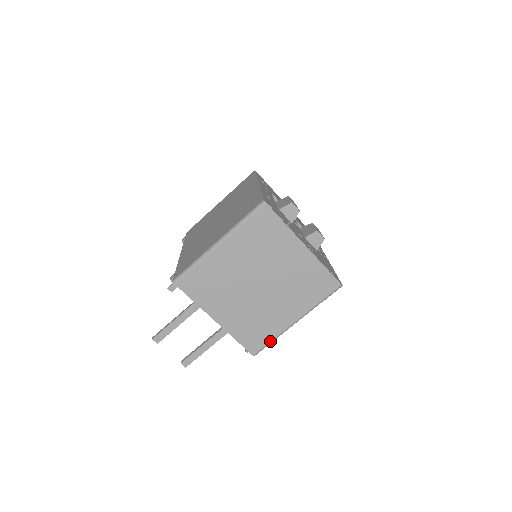
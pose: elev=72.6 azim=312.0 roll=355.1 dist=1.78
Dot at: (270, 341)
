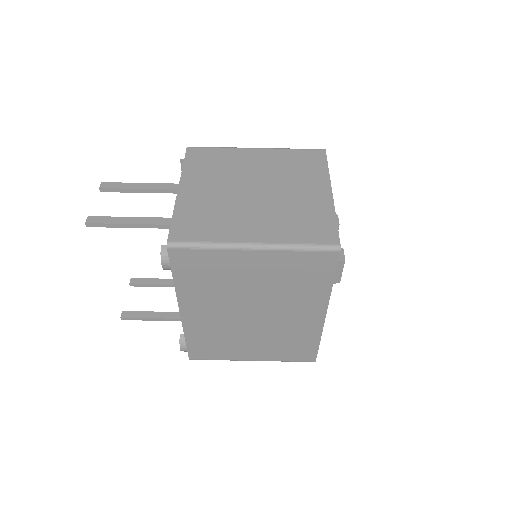
Dot at: (203, 242)
